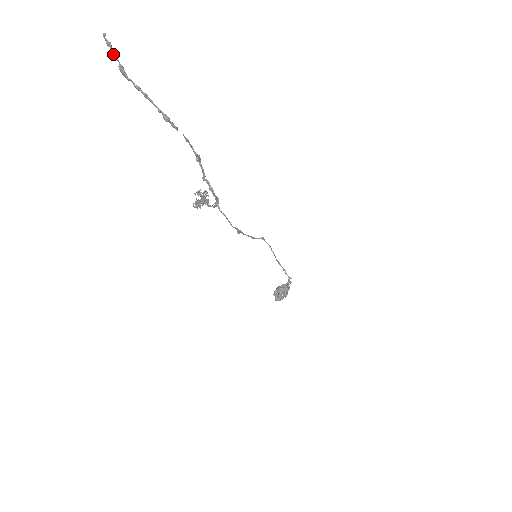
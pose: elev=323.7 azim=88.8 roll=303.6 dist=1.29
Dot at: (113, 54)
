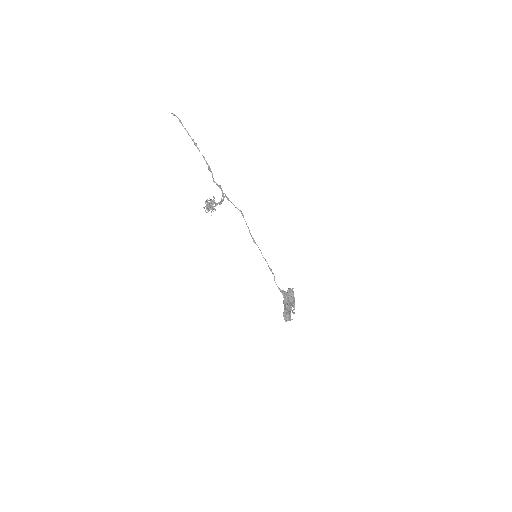
Dot at: occluded
